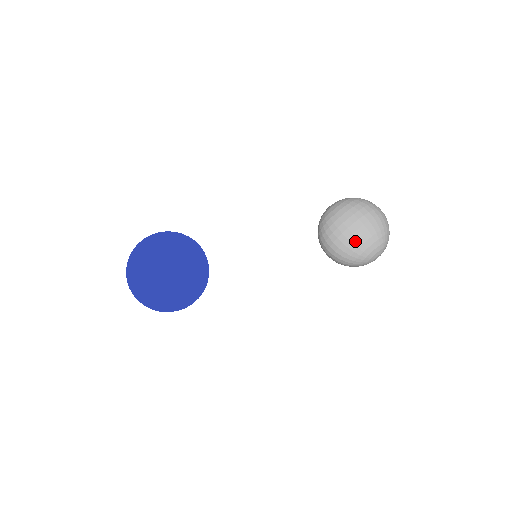
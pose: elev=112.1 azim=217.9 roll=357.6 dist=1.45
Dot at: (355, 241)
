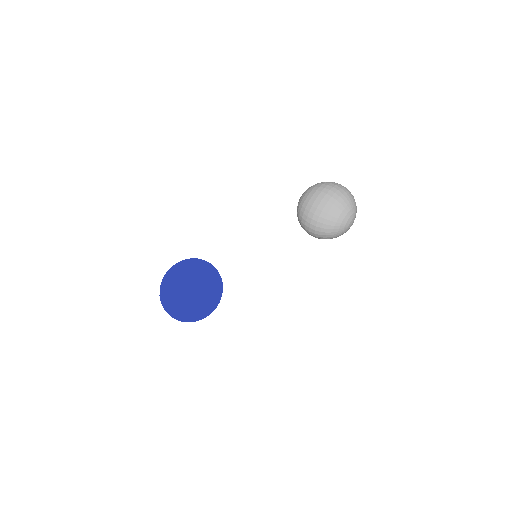
Dot at: (326, 216)
